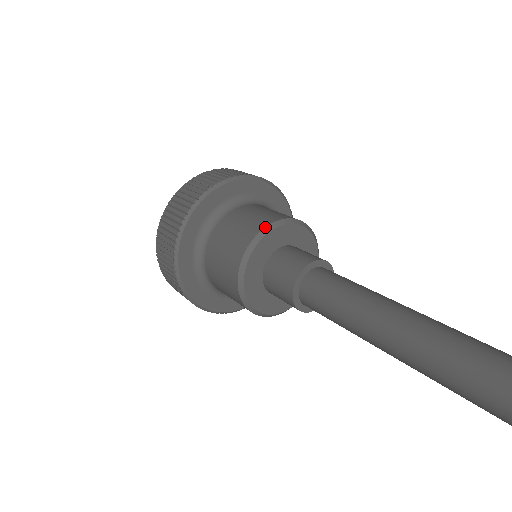
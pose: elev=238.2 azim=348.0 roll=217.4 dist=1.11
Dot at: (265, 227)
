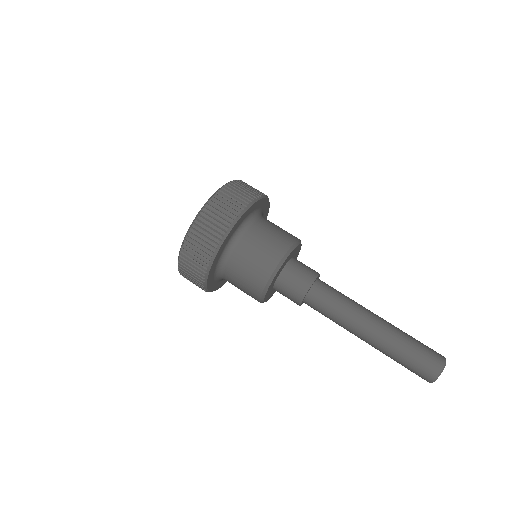
Dot at: (289, 248)
